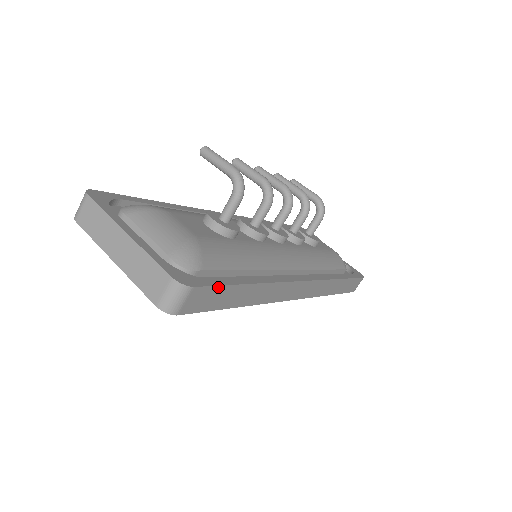
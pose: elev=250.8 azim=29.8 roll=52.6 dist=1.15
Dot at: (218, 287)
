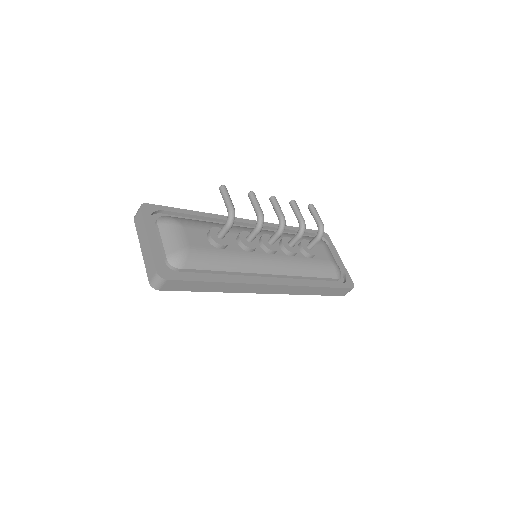
Dot at: (187, 281)
